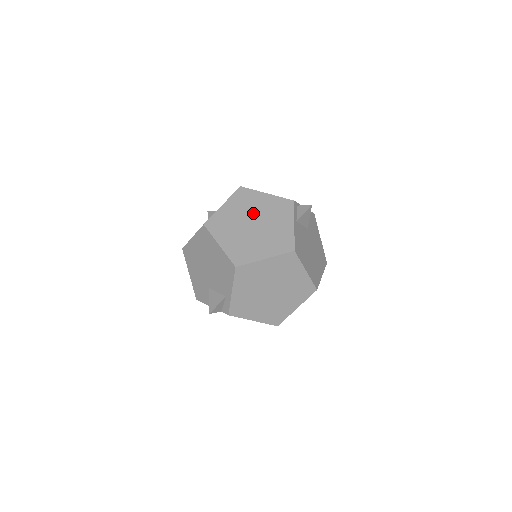
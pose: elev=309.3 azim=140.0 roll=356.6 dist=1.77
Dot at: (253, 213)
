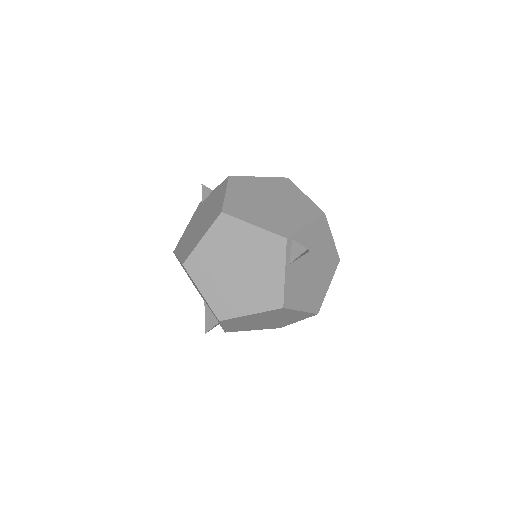
Dot at: (237, 253)
